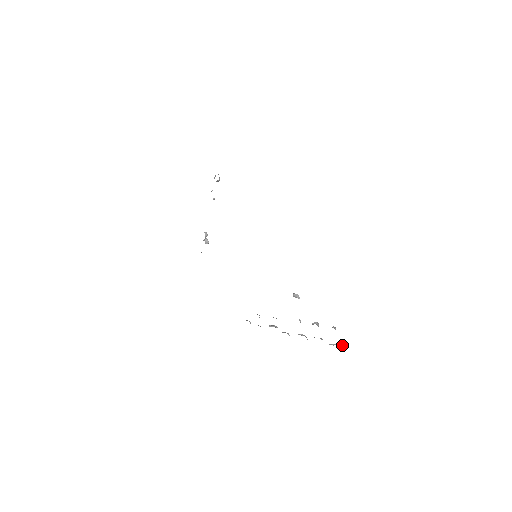
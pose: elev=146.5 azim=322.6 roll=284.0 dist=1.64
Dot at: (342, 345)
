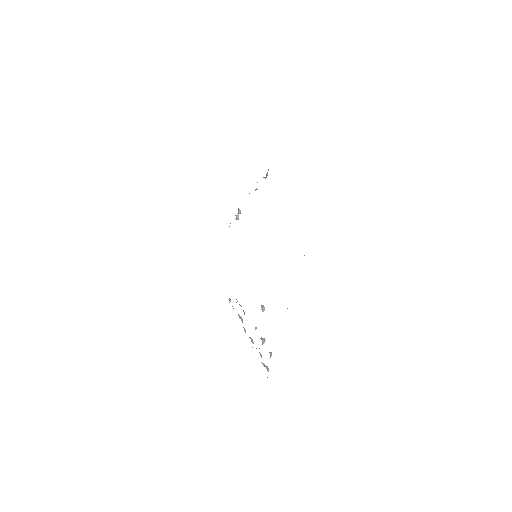
Dot at: (268, 370)
